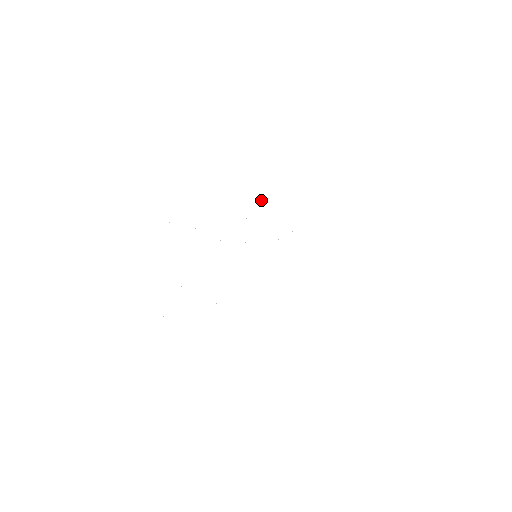
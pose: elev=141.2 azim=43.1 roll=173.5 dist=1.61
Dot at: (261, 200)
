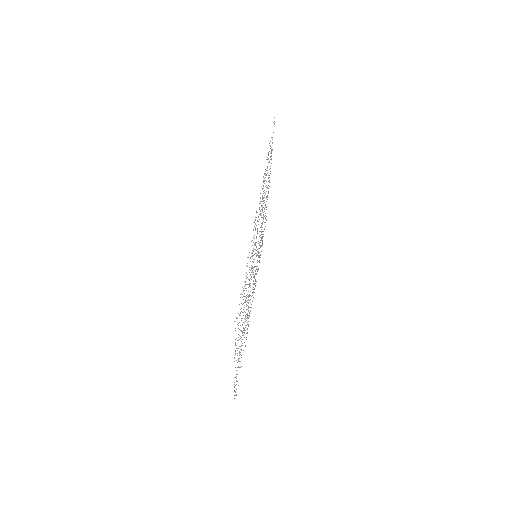
Dot at: occluded
